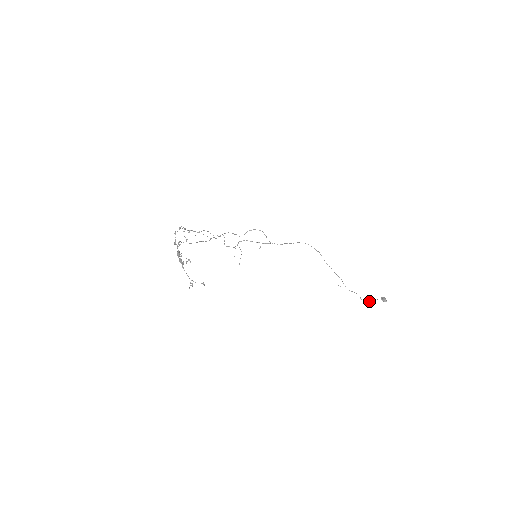
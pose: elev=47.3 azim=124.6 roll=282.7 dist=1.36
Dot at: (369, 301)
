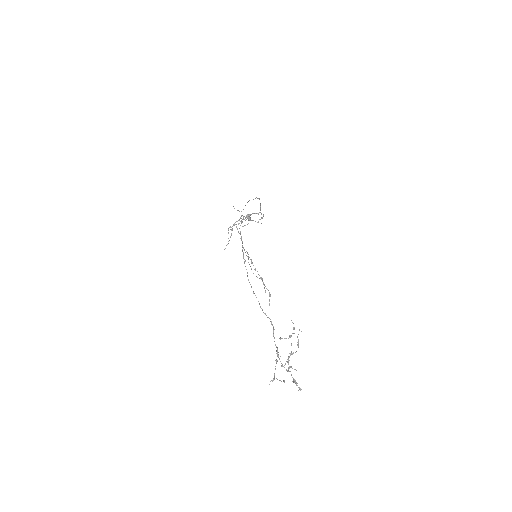
Dot at: (242, 222)
